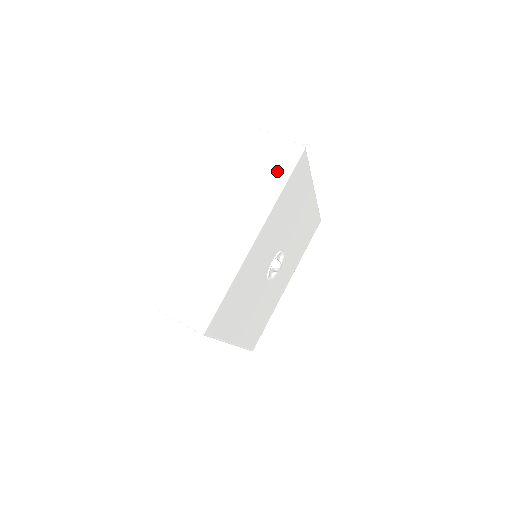
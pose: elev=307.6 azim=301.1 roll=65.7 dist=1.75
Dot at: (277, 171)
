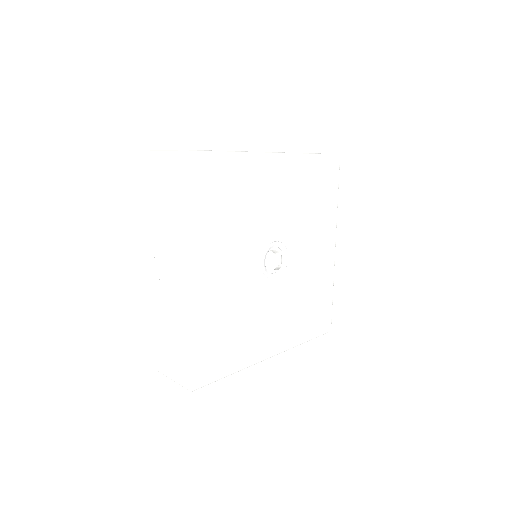
Dot at: occluded
